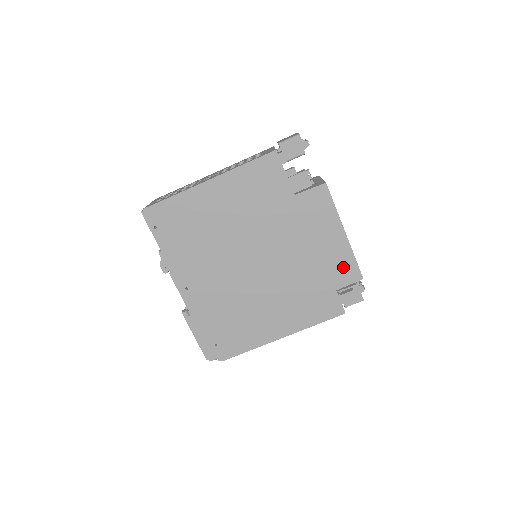
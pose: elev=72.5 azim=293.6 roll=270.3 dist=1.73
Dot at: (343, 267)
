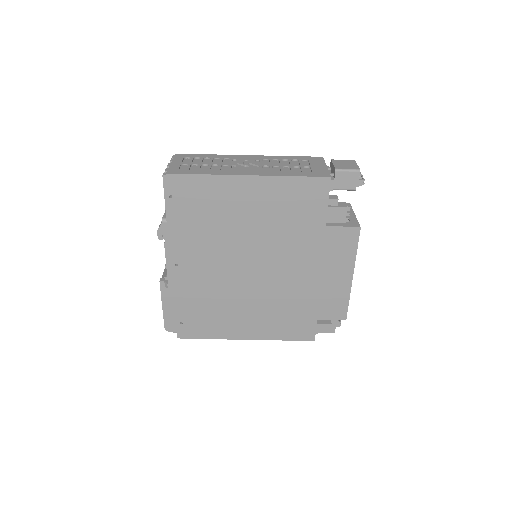
Dot at: (334, 304)
